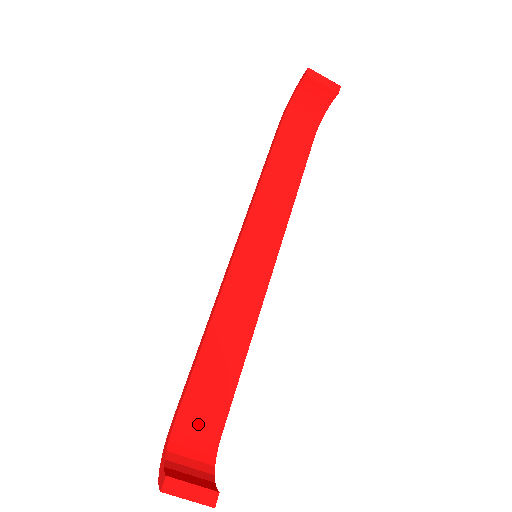
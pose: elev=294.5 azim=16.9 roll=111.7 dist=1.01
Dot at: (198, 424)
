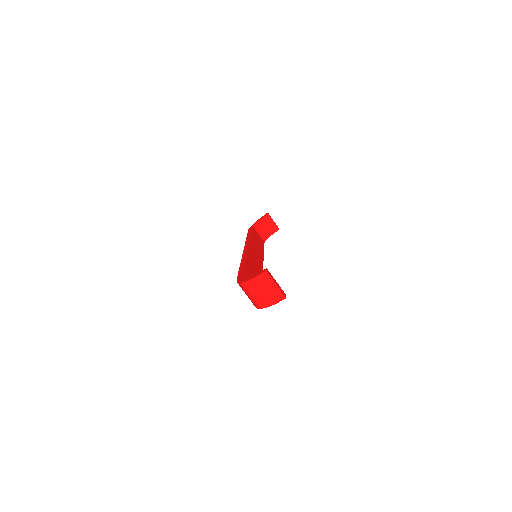
Dot at: occluded
